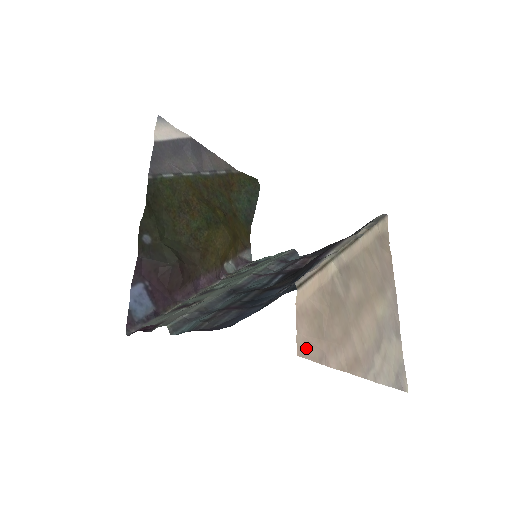
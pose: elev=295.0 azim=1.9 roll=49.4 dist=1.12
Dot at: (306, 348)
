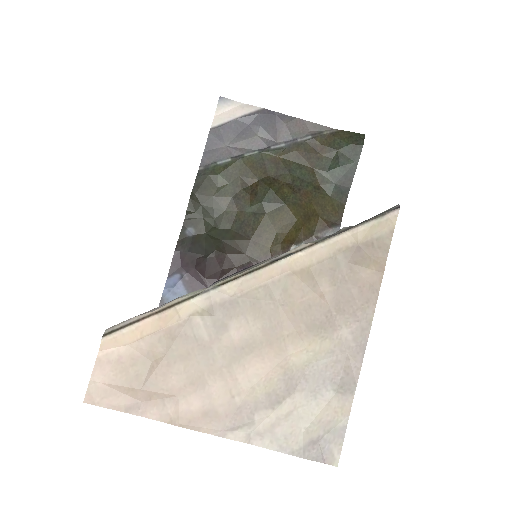
Dot at: (103, 396)
